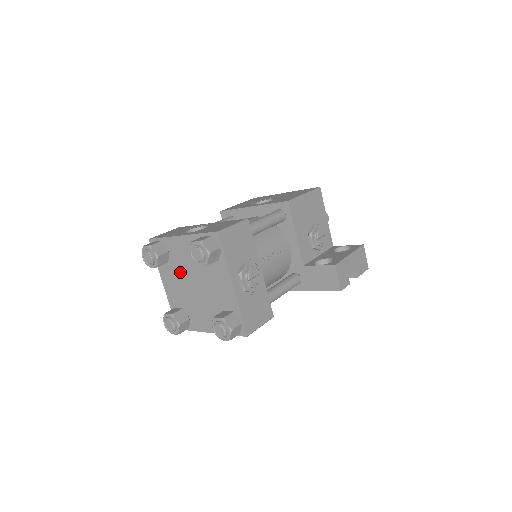
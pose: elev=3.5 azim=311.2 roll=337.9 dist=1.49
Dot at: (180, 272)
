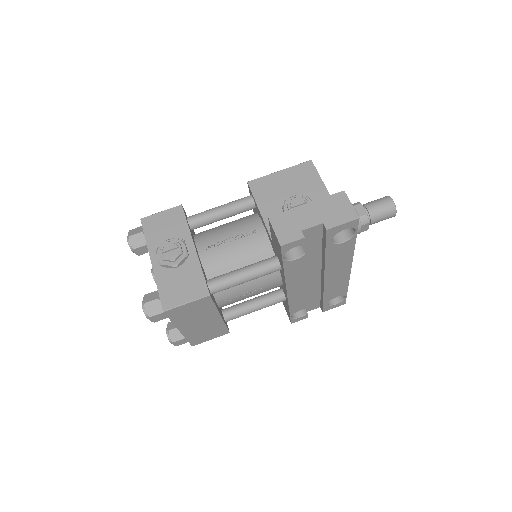
Dot at: occluded
